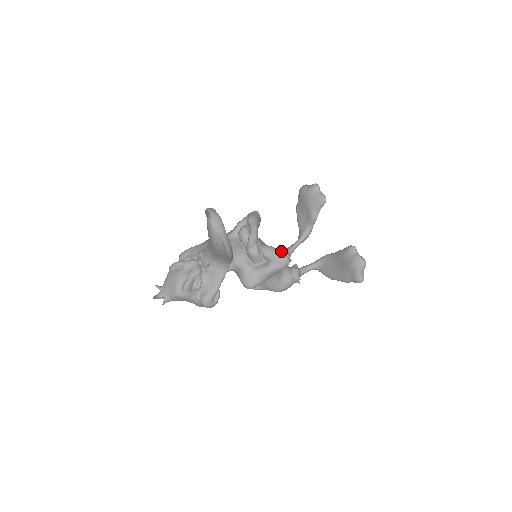
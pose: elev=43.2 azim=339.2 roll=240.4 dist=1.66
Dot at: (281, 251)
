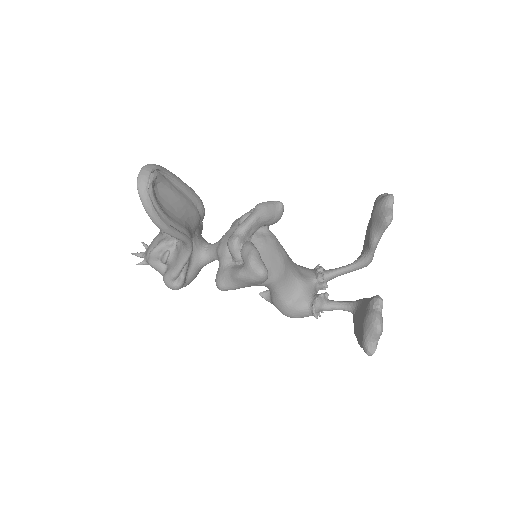
Dot at: (317, 268)
